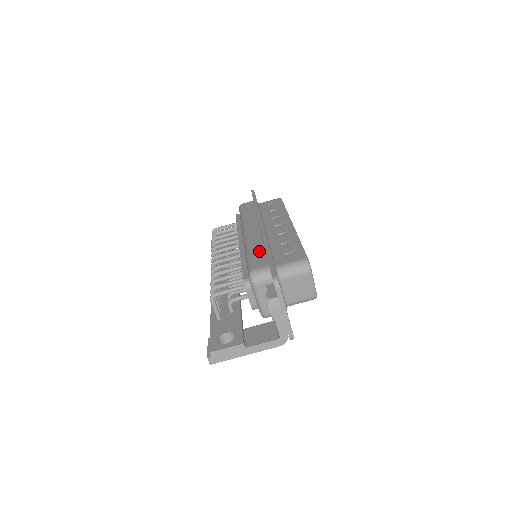
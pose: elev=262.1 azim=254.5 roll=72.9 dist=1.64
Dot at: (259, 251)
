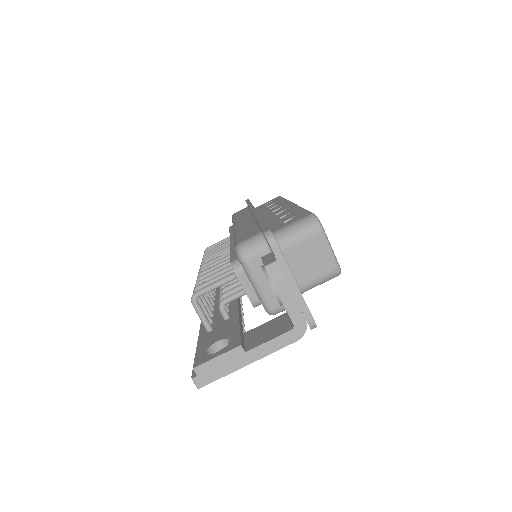
Dot at: (250, 228)
